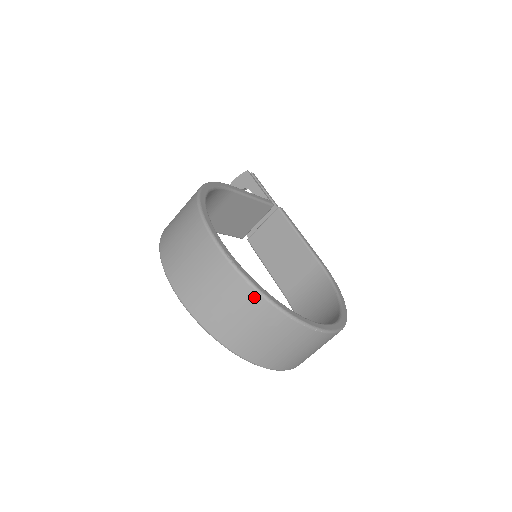
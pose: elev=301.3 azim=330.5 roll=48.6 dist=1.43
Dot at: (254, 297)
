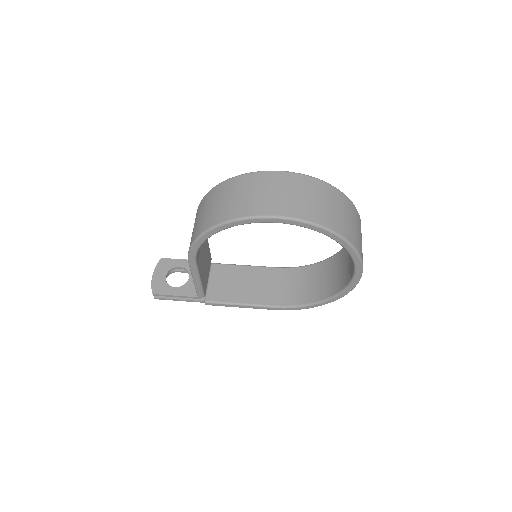
Dot at: (333, 190)
